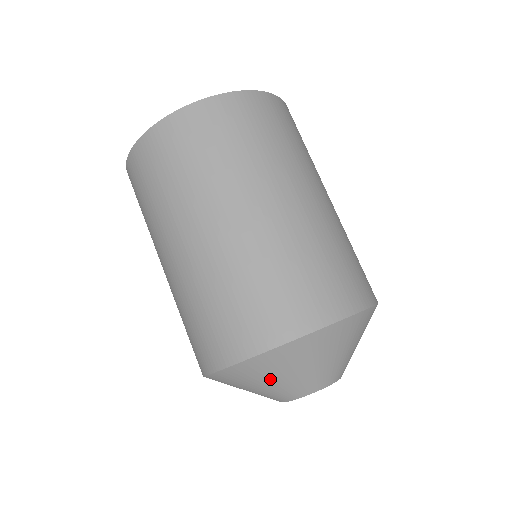
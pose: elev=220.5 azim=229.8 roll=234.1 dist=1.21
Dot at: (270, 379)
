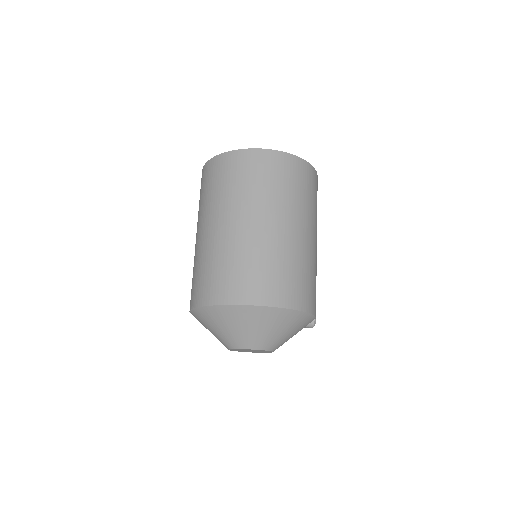
Dot at: occluded
